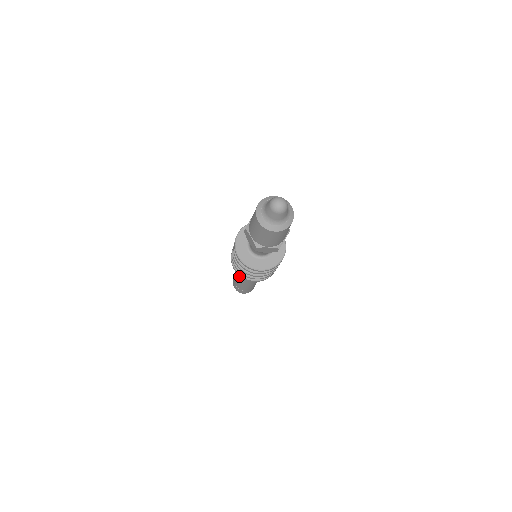
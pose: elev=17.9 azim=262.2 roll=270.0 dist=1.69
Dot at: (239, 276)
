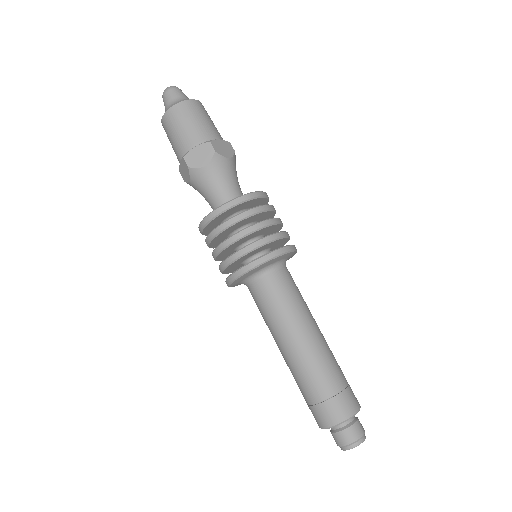
Dot at: (276, 340)
